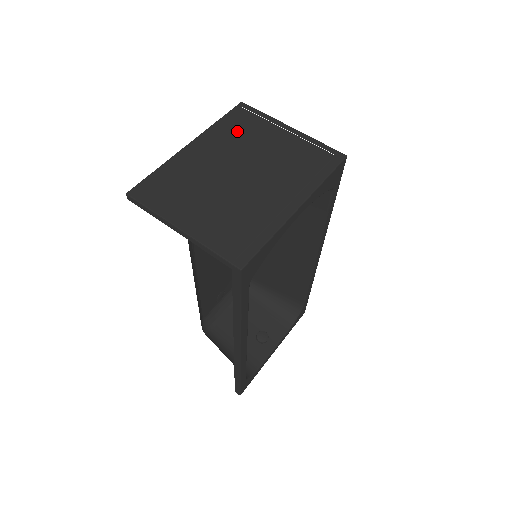
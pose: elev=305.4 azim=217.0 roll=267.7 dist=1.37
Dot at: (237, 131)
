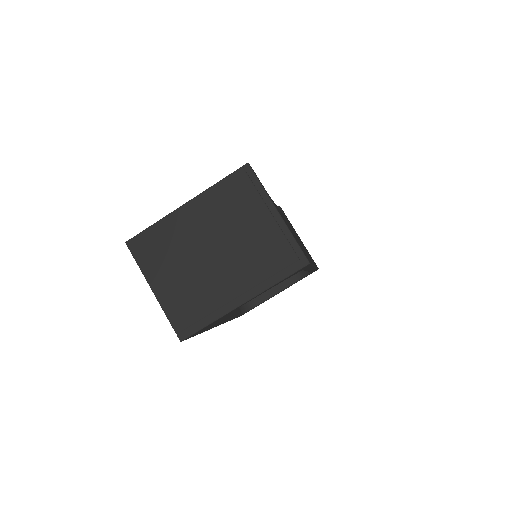
Dot at: (229, 201)
